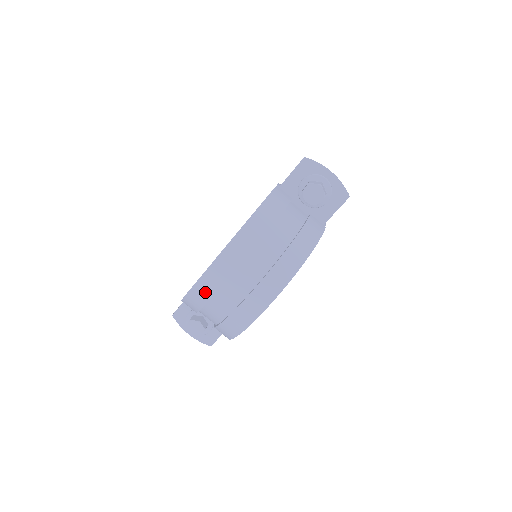
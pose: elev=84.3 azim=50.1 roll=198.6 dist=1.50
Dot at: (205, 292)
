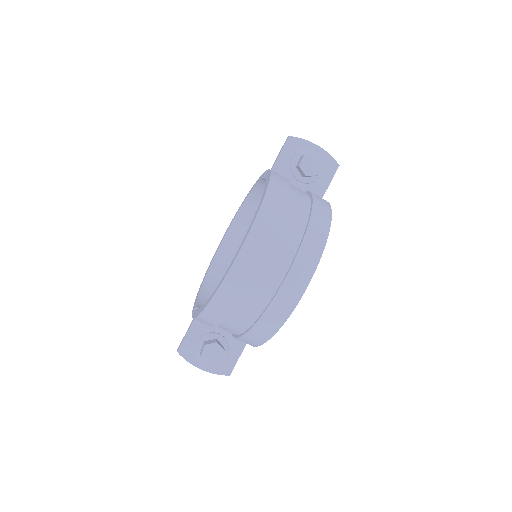
Dot at: (240, 280)
